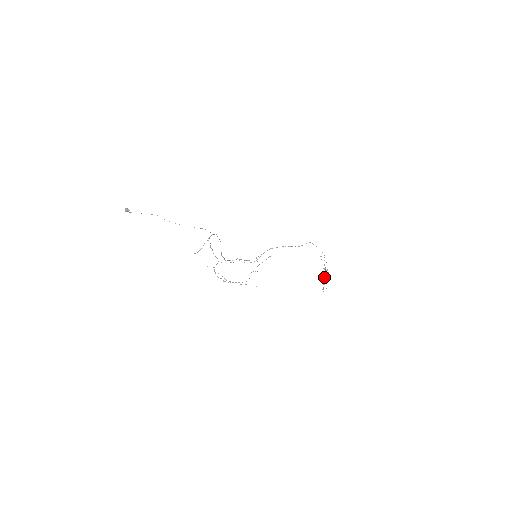
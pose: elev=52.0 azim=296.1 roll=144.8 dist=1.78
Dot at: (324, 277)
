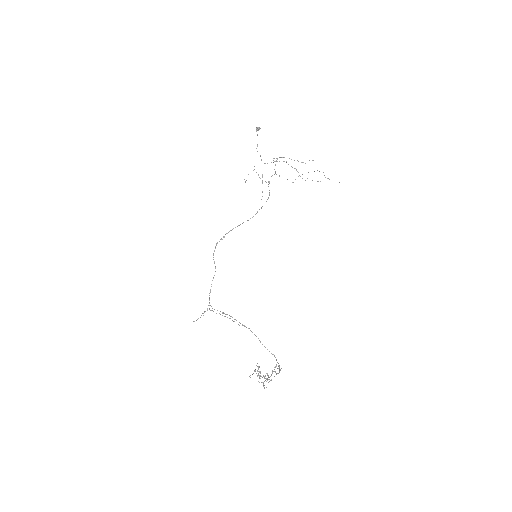
Dot at: occluded
